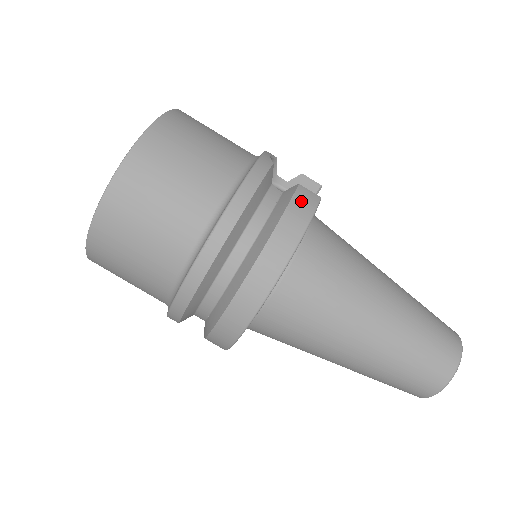
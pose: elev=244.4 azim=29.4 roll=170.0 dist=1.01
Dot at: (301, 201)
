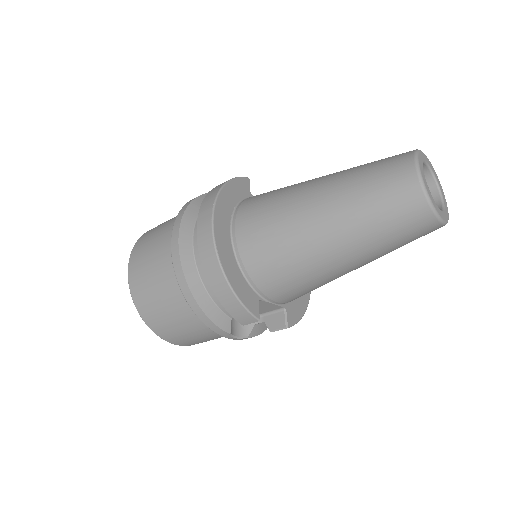
Dot at: occluded
